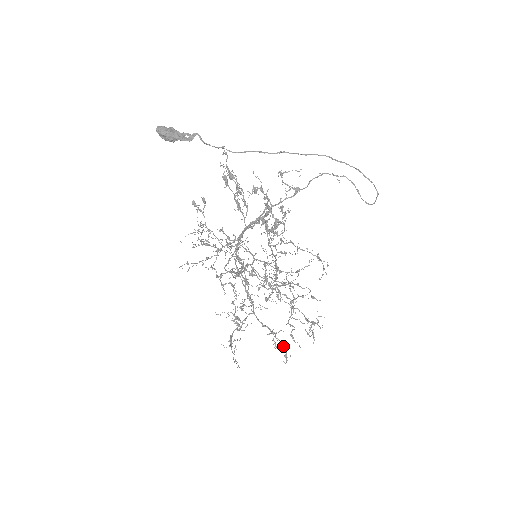
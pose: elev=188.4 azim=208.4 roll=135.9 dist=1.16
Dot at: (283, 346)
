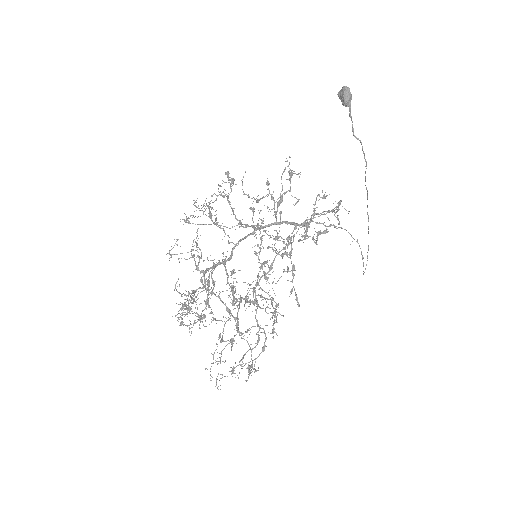
Dot at: occluded
